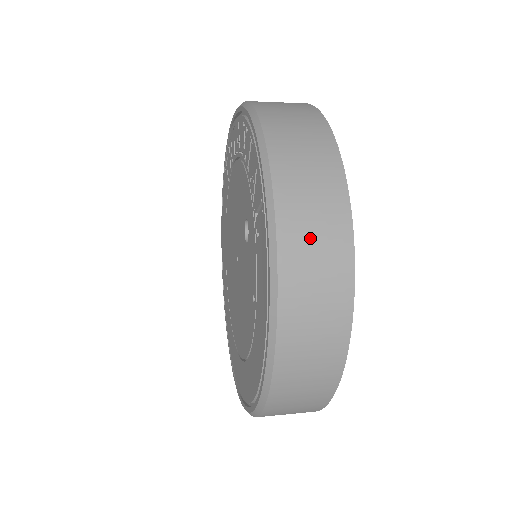
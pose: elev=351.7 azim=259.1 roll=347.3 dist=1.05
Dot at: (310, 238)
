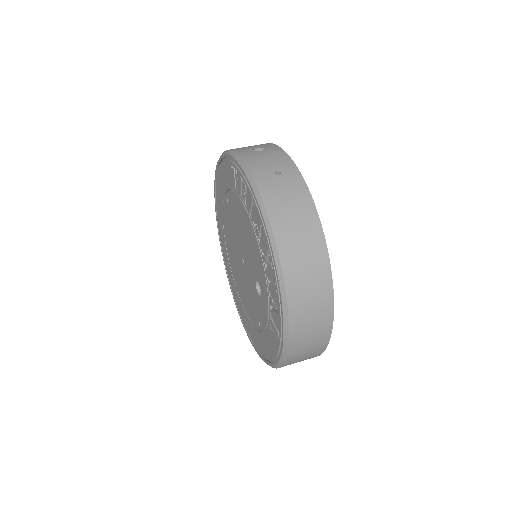
Dot at: (303, 354)
